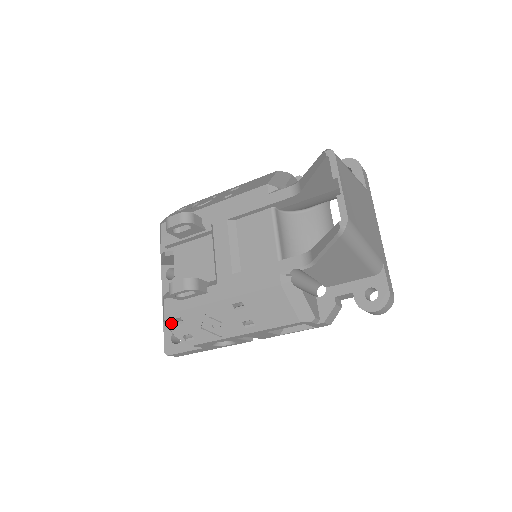
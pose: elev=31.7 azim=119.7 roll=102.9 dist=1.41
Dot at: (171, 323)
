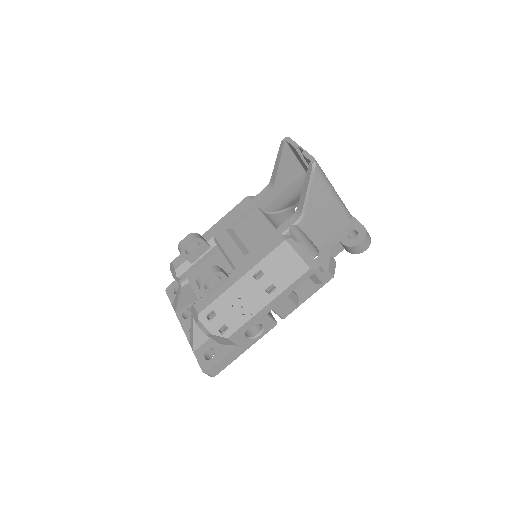
Dot at: (205, 321)
